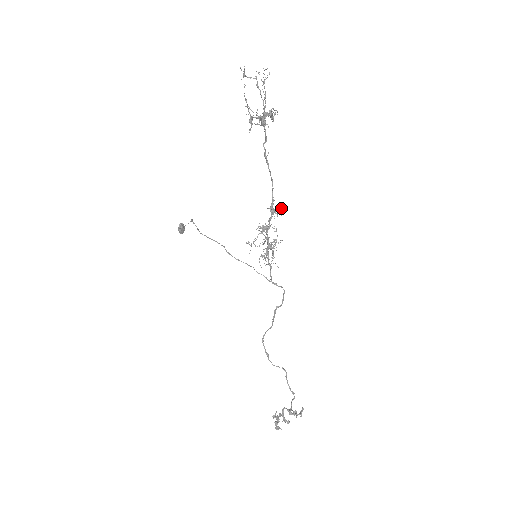
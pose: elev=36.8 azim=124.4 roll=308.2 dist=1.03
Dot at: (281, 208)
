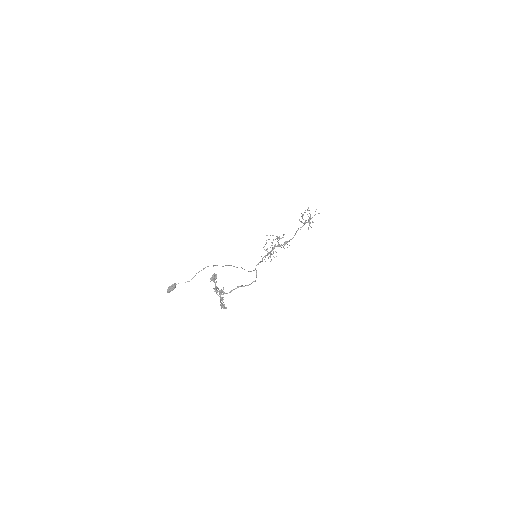
Dot at: occluded
